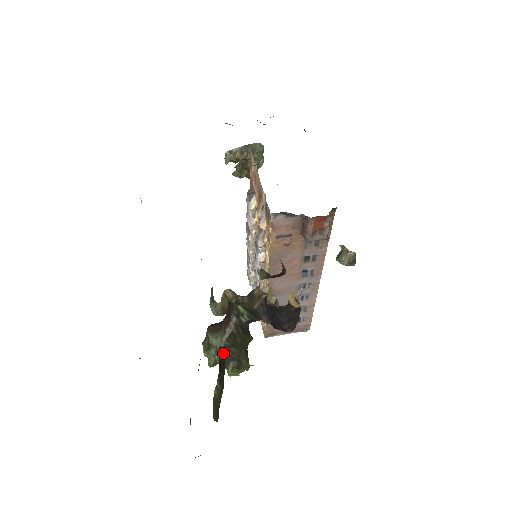
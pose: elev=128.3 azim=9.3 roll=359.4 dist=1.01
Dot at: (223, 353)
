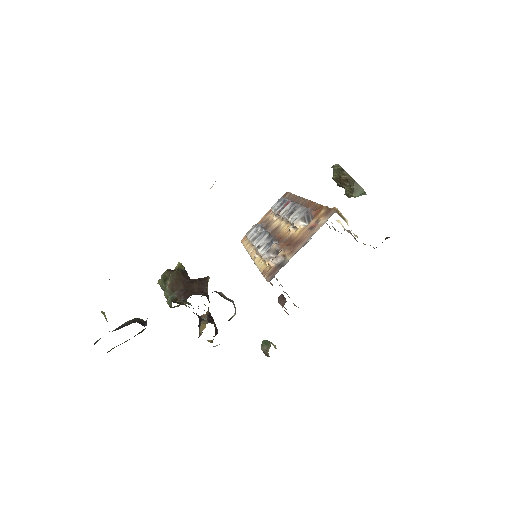
Dot at: (145, 328)
